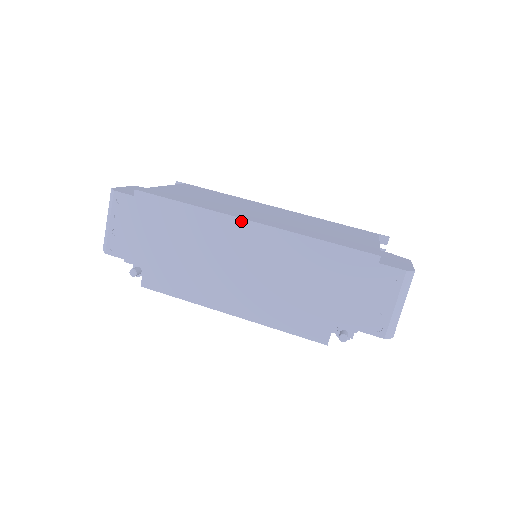
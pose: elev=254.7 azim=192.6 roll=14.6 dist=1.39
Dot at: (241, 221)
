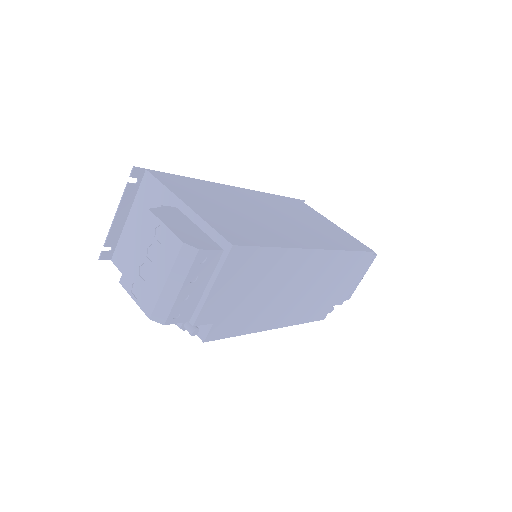
Dot at: (313, 251)
